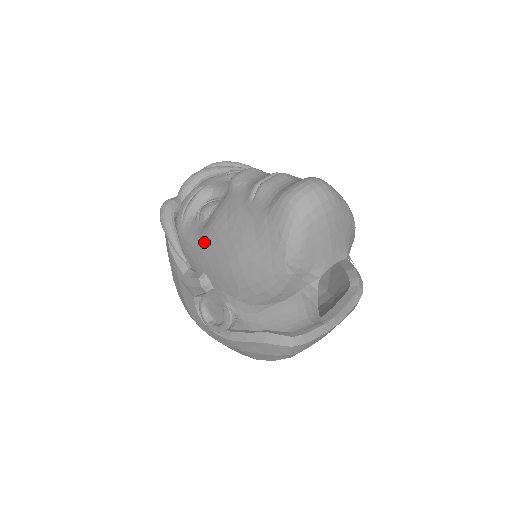
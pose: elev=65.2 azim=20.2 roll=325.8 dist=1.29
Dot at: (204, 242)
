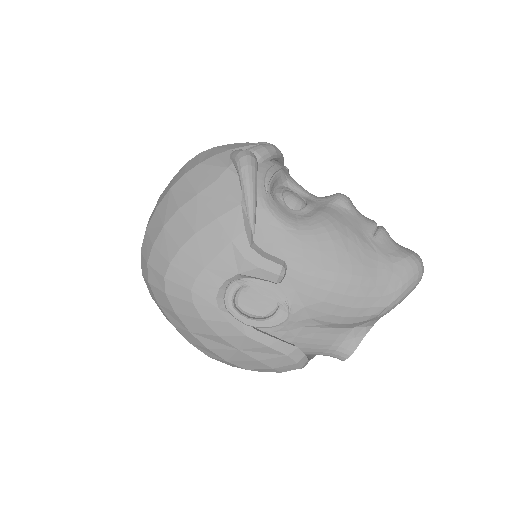
Dot at: (308, 236)
